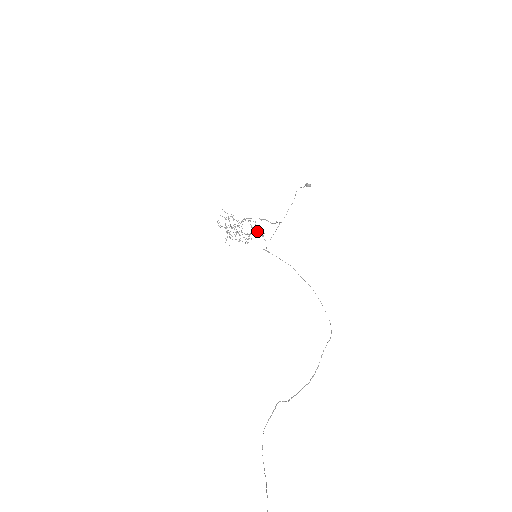
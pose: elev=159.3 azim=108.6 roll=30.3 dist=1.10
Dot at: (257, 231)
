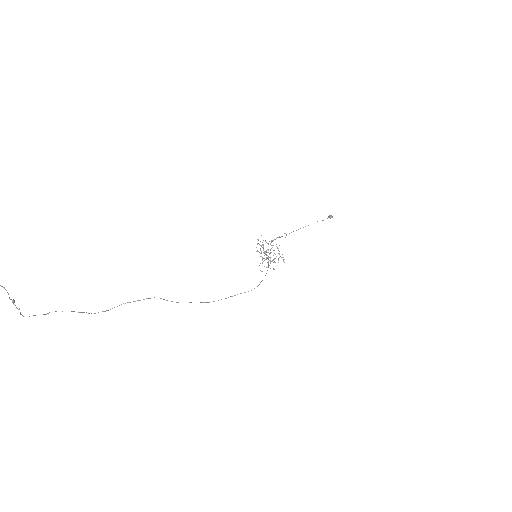
Dot at: occluded
